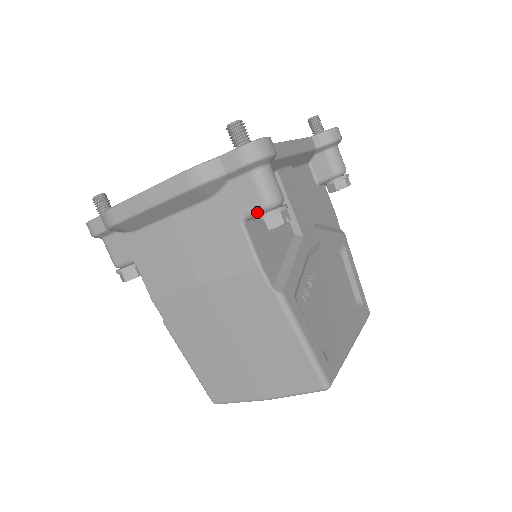
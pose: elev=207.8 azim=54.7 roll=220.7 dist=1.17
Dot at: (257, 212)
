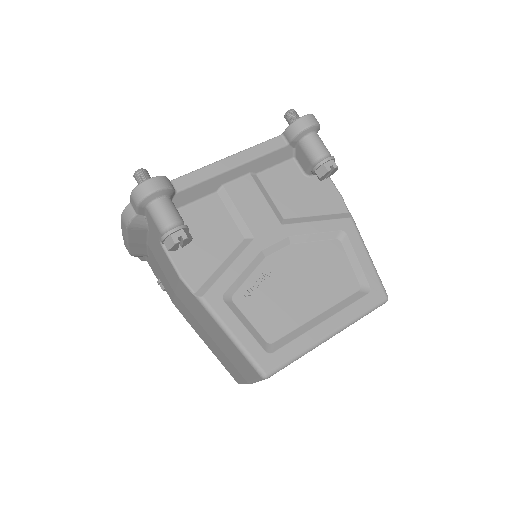
Dot at: occluded
